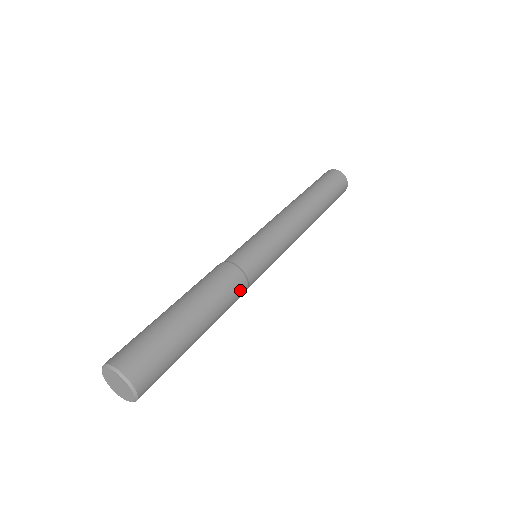
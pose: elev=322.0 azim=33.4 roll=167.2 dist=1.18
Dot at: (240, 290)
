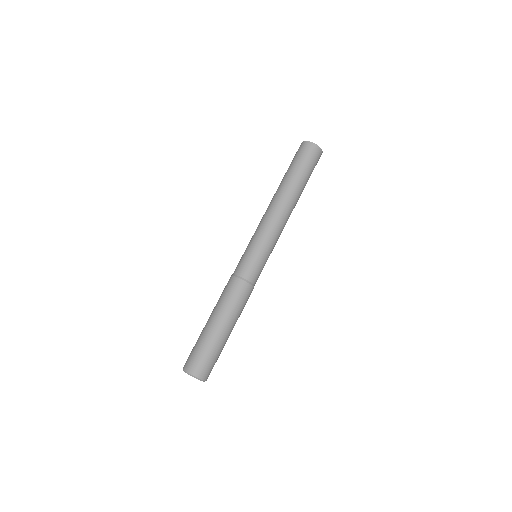
Dot at: occluded
